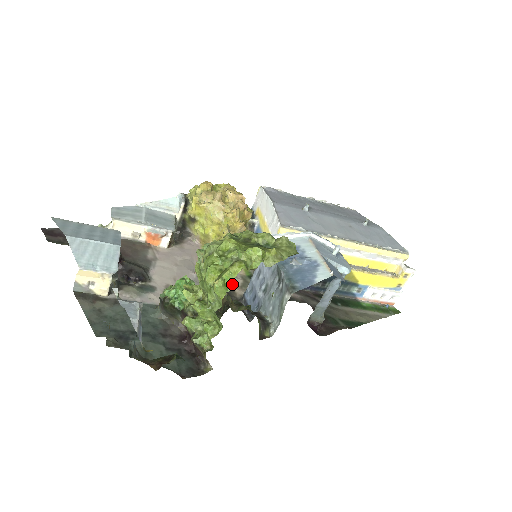
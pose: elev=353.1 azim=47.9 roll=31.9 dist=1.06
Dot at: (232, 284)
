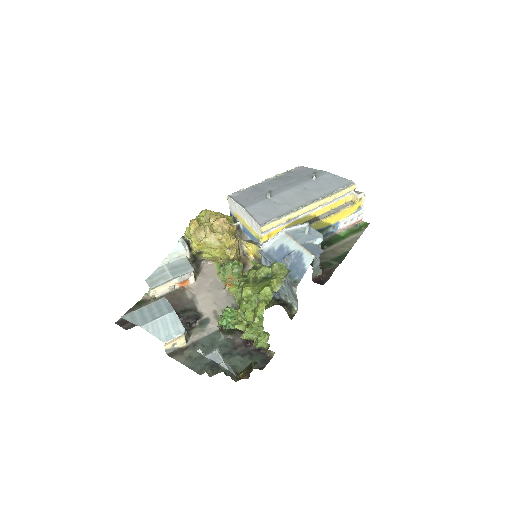
Dot at: occluded
